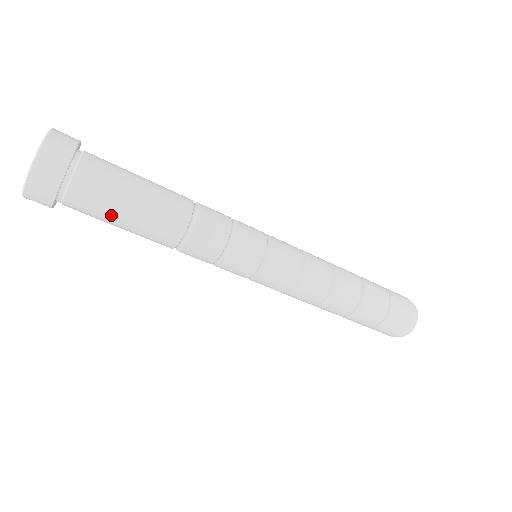
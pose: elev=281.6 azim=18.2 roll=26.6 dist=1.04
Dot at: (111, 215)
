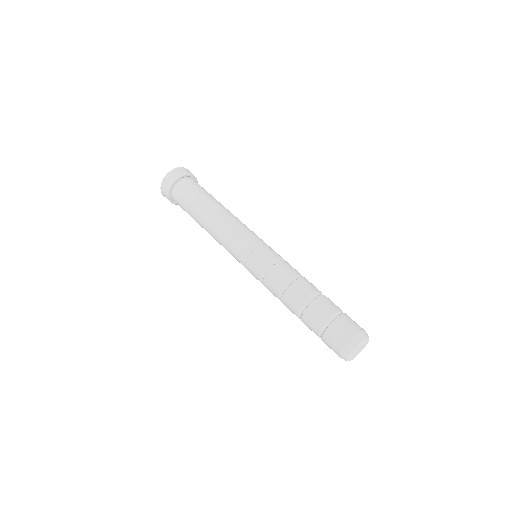
Dot at: (189, 203)
